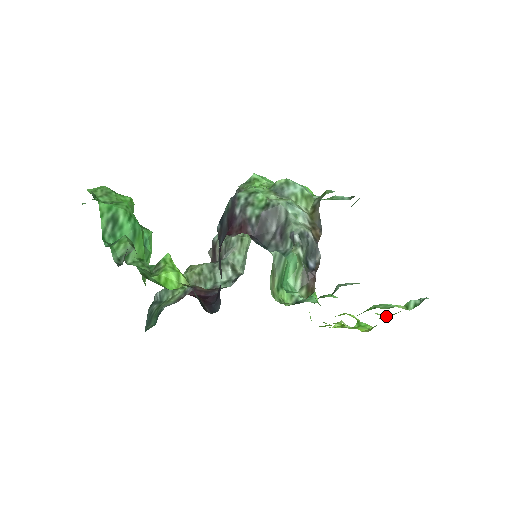
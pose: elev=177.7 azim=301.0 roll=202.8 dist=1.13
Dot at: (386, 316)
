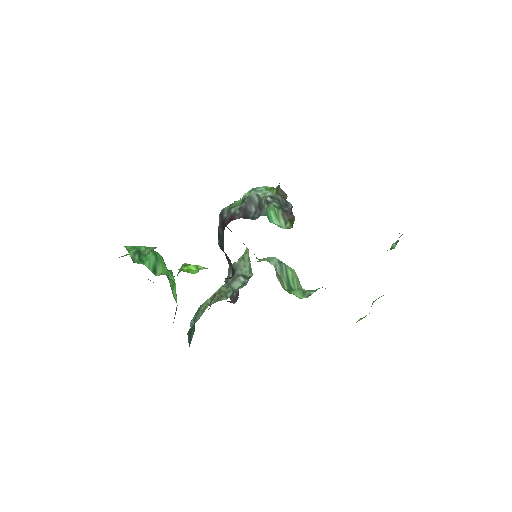
Dot at: occluded
